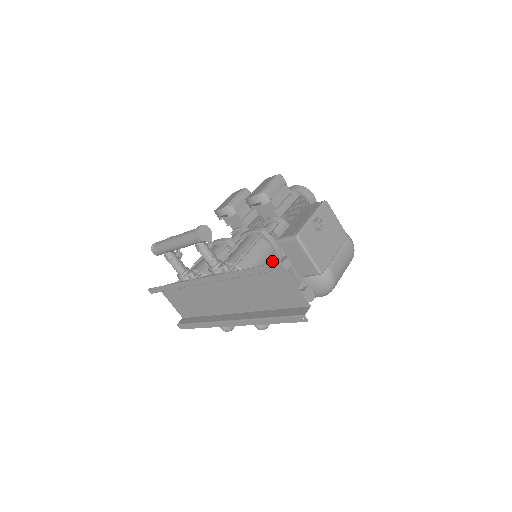
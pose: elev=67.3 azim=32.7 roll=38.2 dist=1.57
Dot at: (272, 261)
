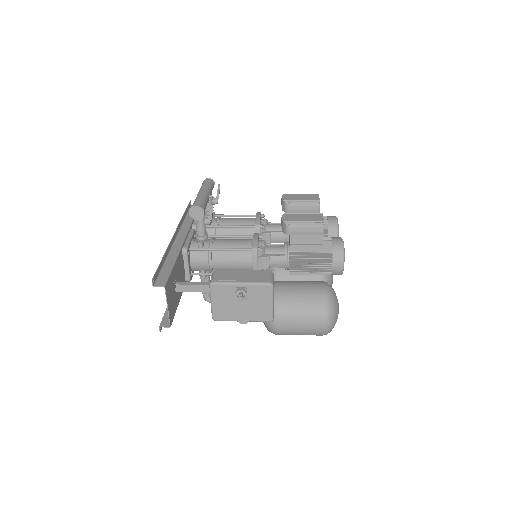
Dot at: occluded
